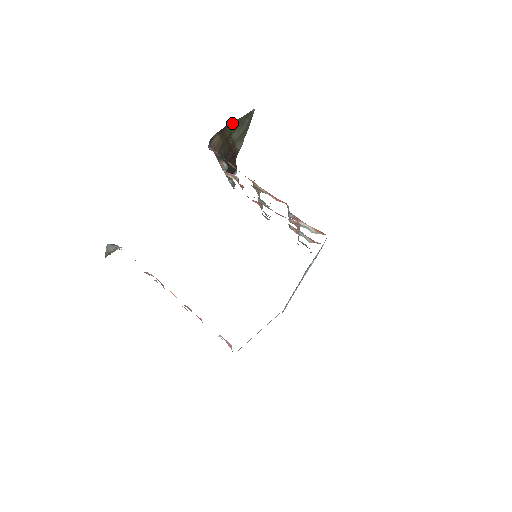
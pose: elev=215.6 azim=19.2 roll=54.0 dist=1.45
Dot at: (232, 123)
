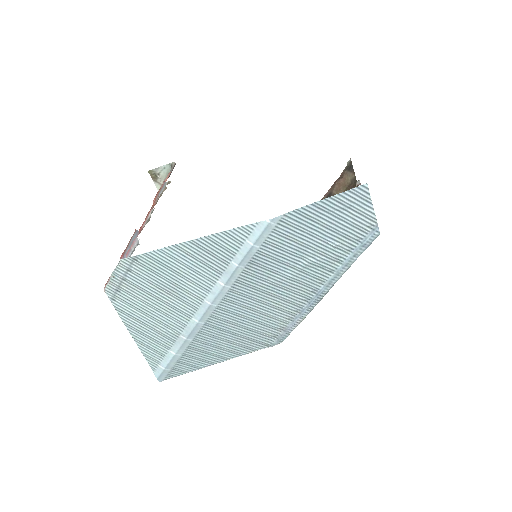
Dot at: occluded
